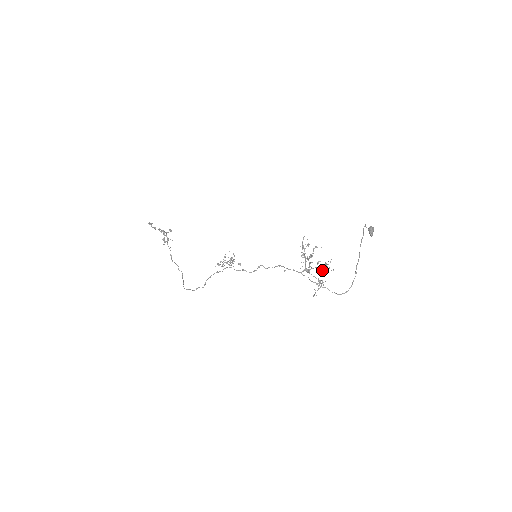
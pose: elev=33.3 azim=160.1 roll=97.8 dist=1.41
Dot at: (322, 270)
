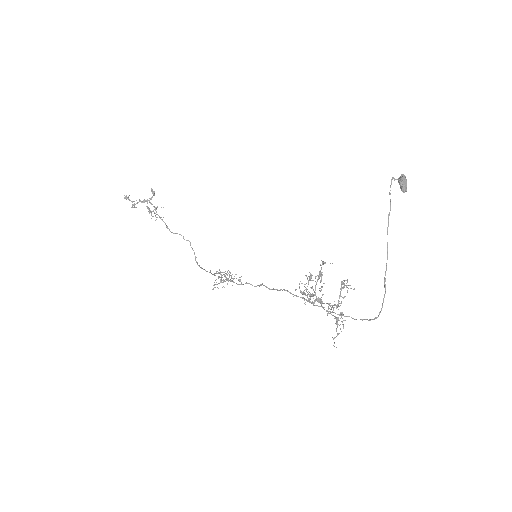
Dot at: occluded
